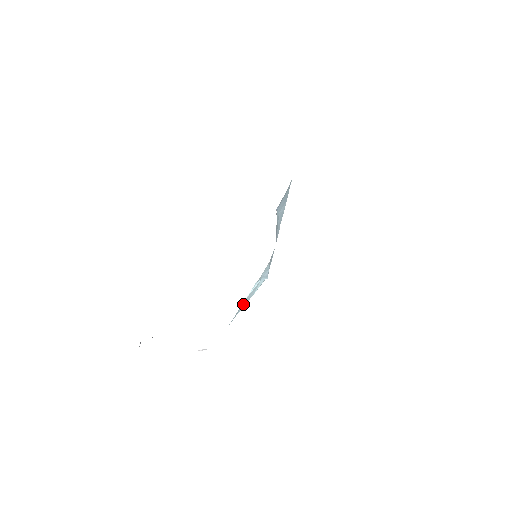
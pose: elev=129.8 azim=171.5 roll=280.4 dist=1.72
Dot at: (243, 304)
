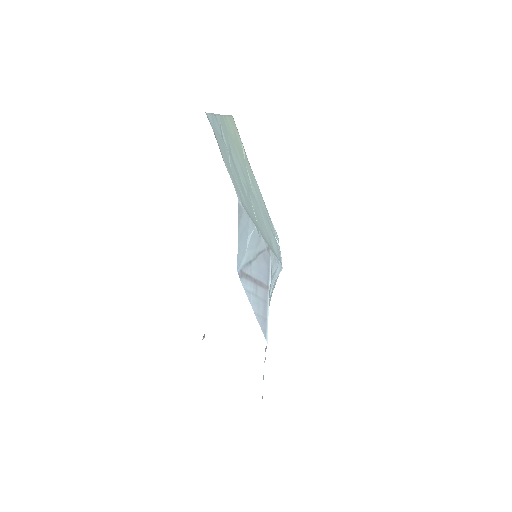
Dot at: occluded
